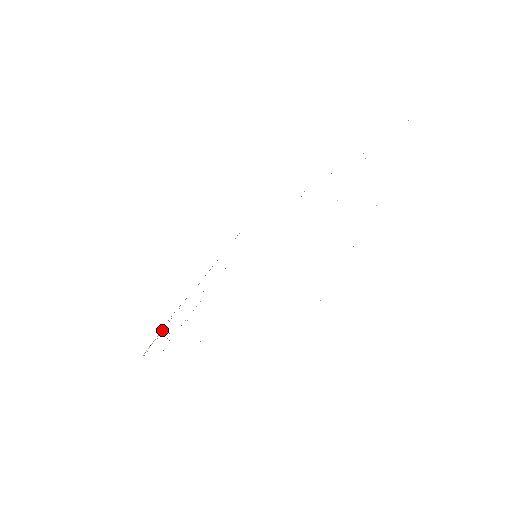
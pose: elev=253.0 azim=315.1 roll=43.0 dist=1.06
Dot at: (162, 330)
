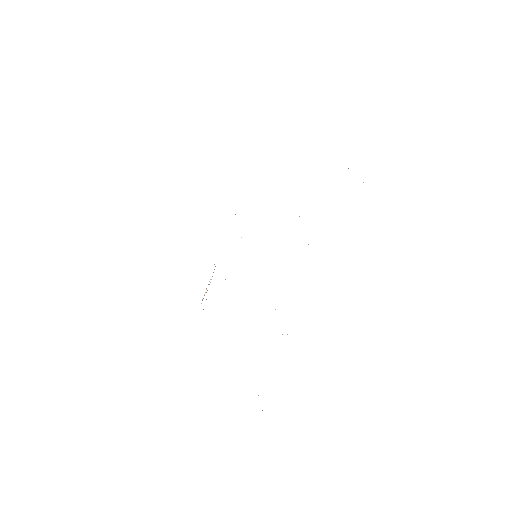
Dot at: occluded
